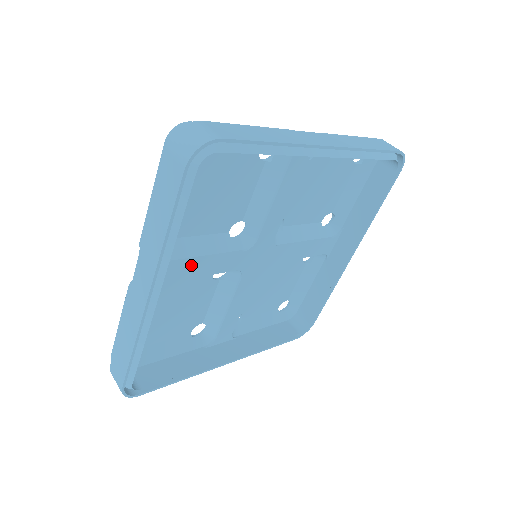
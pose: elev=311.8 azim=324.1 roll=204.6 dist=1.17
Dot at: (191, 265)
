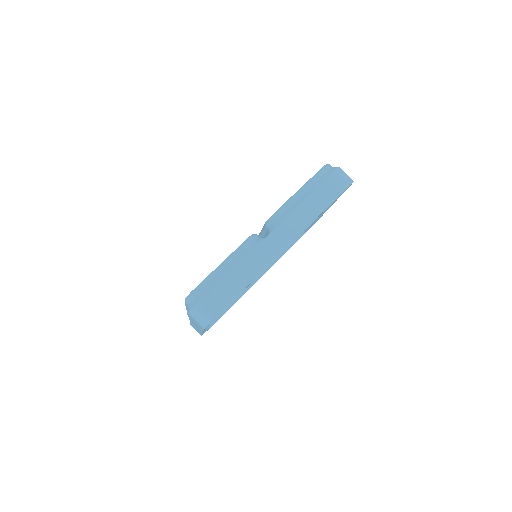
Dot at: occluded
